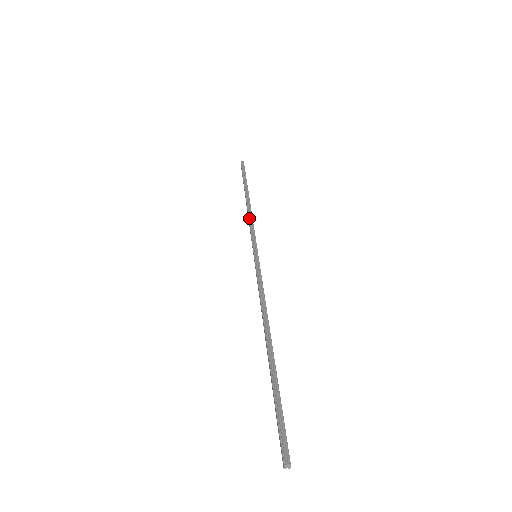
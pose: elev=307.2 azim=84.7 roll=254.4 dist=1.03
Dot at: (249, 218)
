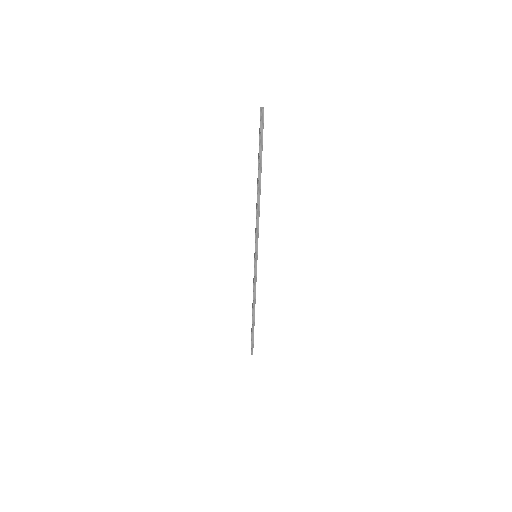
Dot at: (253, 289)
